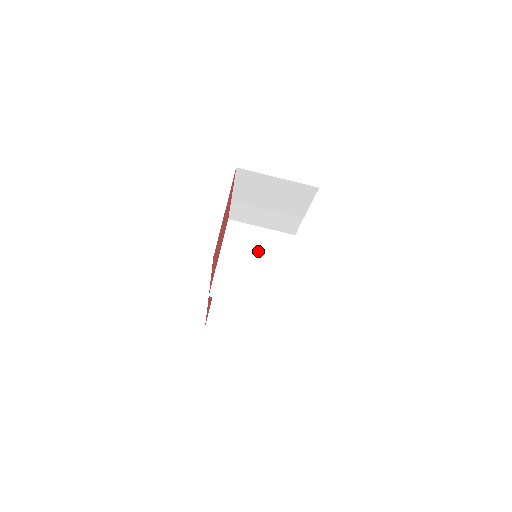
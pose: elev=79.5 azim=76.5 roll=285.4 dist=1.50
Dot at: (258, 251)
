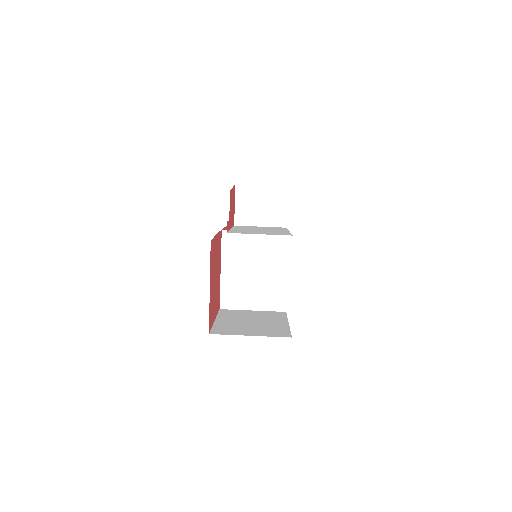
Dot at: (256, 257)
